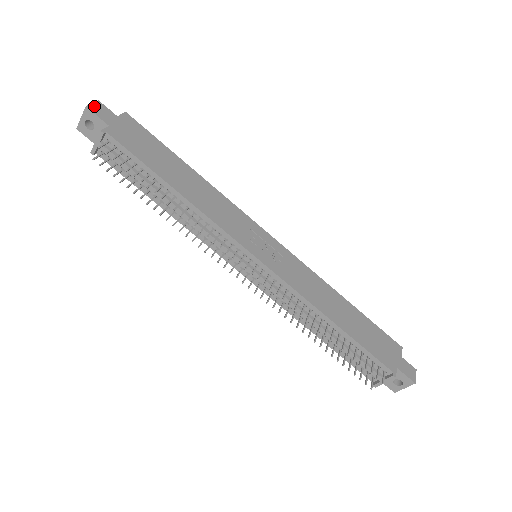
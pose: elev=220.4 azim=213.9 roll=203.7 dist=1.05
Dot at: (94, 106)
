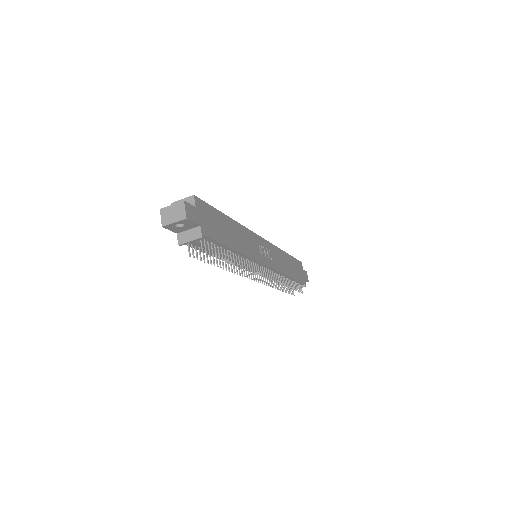
Dot at: (187, 212)
